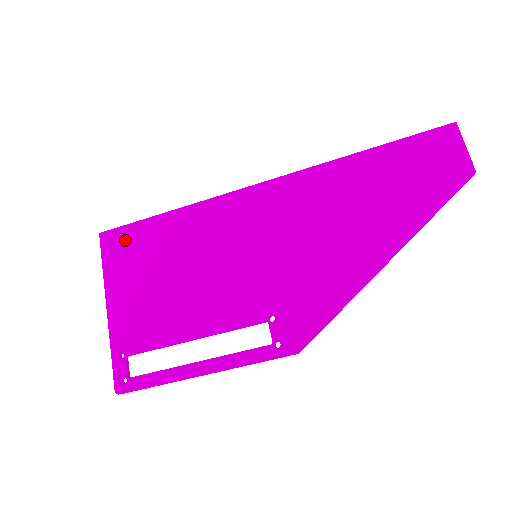
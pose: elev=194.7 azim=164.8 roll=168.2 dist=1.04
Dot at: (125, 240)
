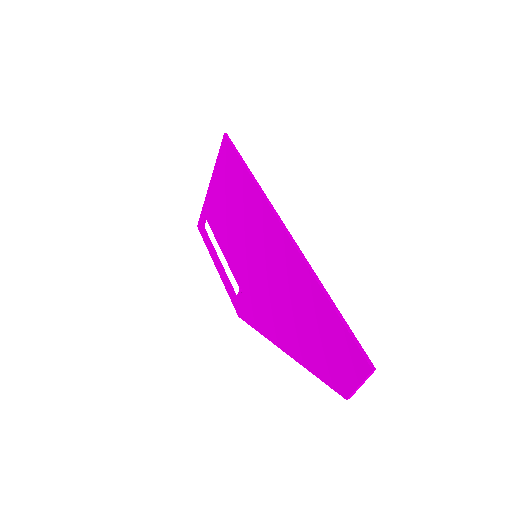
Dot at: (228, 156)
